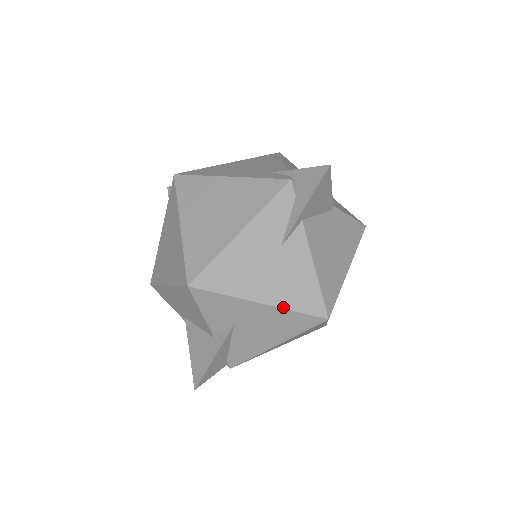
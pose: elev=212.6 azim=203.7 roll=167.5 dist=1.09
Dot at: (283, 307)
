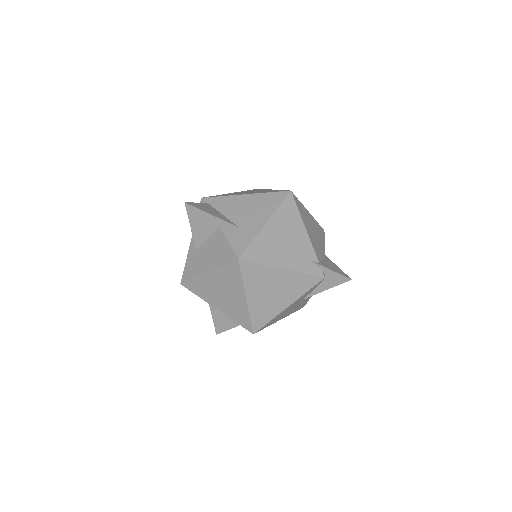
Dot at: occluded
